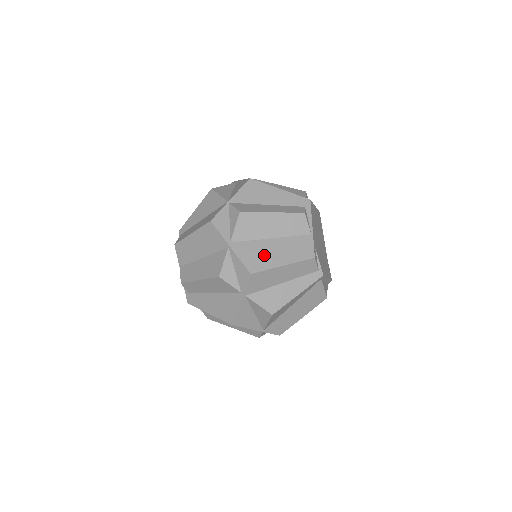
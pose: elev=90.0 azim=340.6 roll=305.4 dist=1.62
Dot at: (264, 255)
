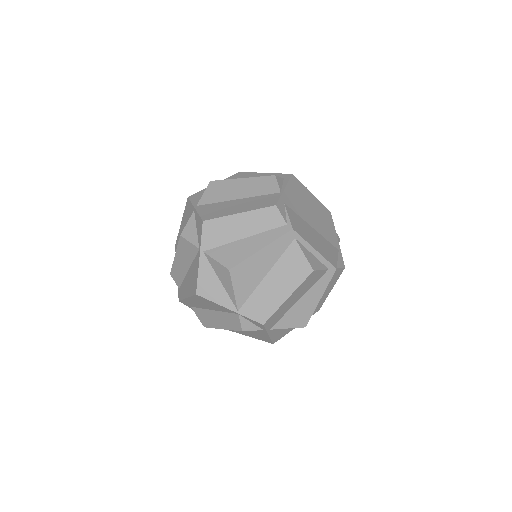
Dot at: (224, 209)
